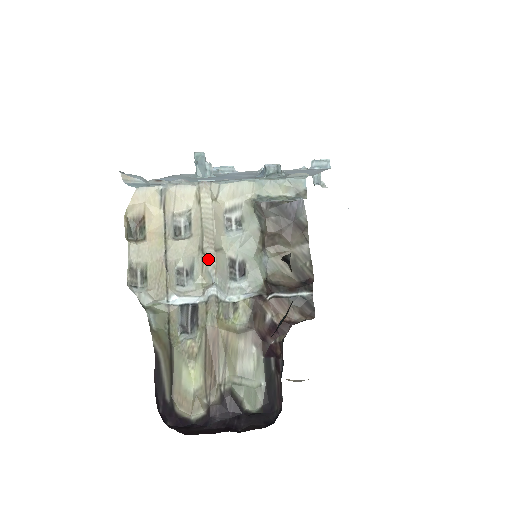
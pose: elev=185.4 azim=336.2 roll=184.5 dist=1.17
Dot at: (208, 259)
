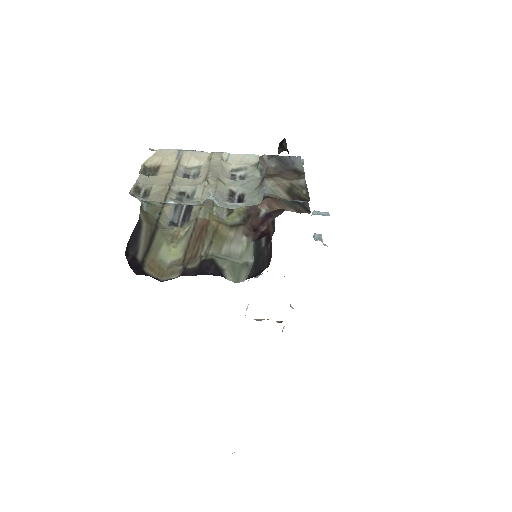
Dot at: (210, 184)
